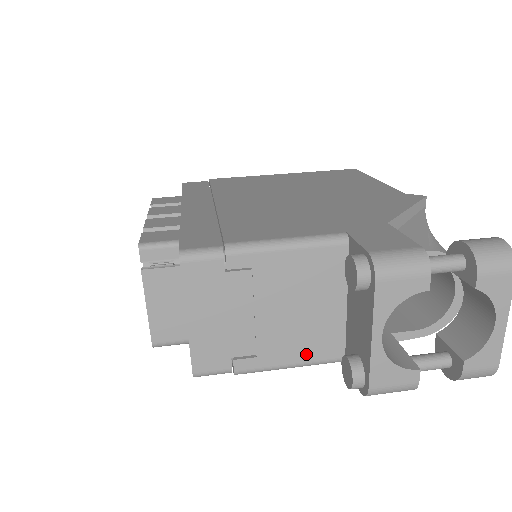
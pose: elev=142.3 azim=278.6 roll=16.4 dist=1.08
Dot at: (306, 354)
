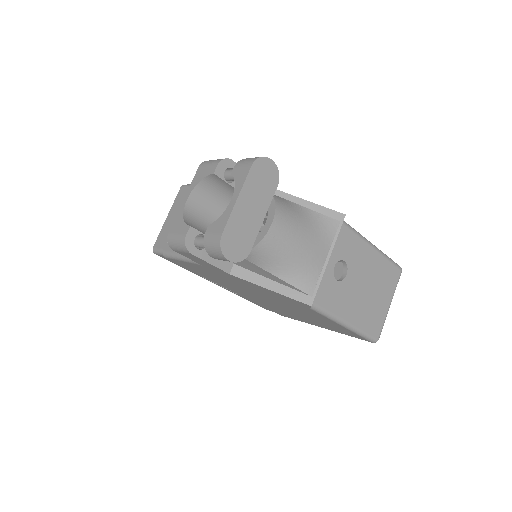
Dot at: occluded
